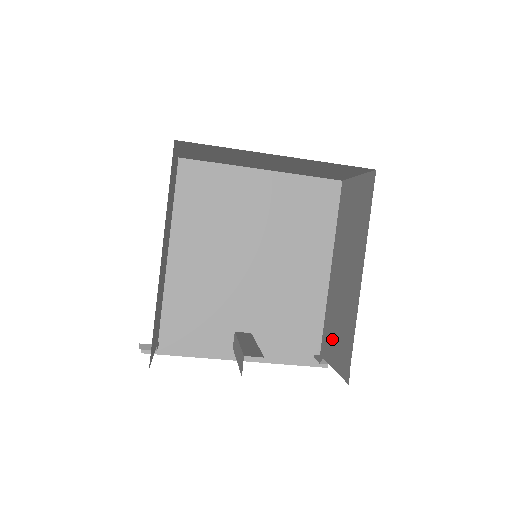
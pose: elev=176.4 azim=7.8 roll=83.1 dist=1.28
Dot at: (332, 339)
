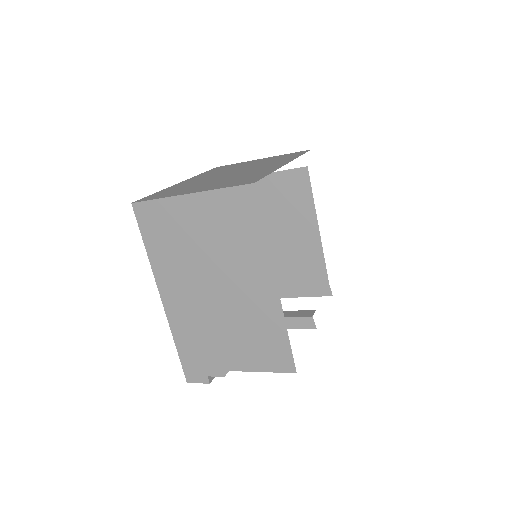
Dot at: (292, 282)
